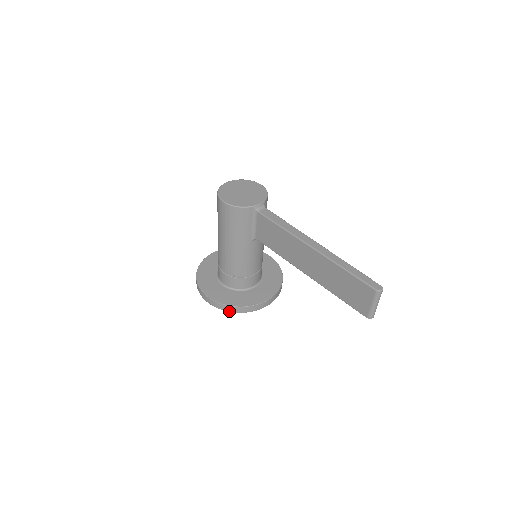
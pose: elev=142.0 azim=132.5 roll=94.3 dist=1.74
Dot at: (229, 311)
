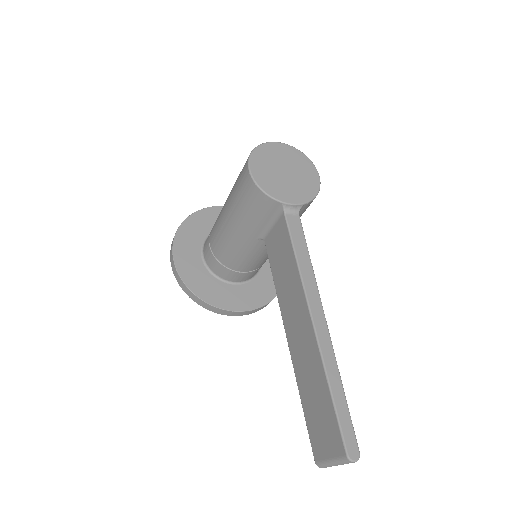
Dot at: (186, 293)
